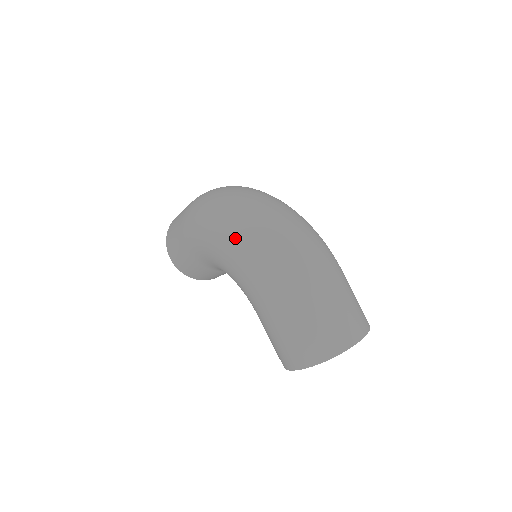
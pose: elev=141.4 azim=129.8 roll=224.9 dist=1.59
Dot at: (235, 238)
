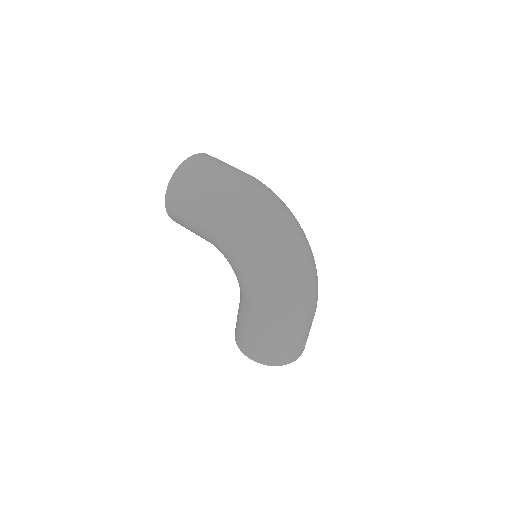
Dot at: (271, 271)
